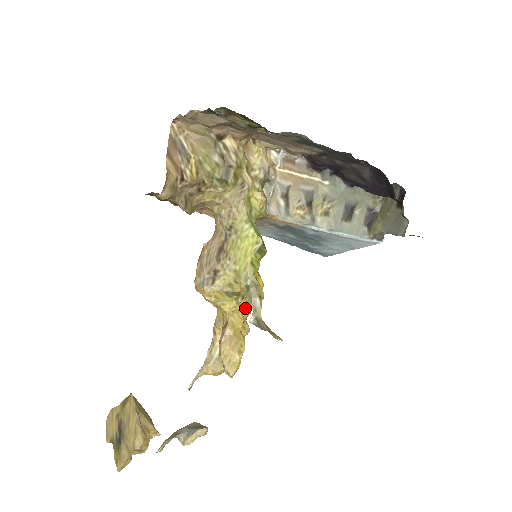
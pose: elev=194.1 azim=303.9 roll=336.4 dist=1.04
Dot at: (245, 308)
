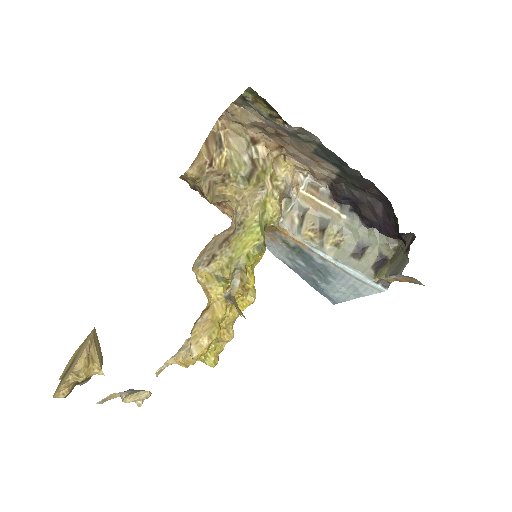
Dot at: (233, 308)
